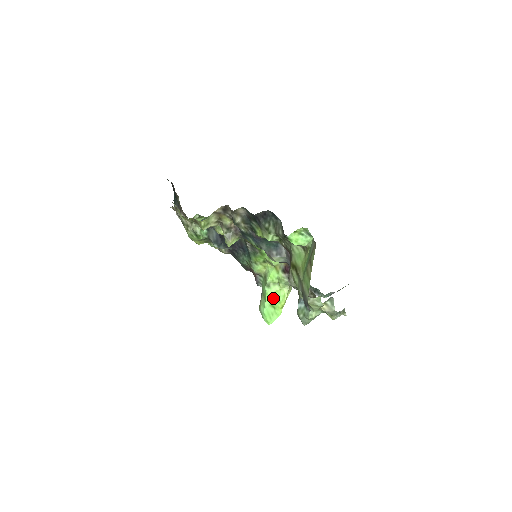
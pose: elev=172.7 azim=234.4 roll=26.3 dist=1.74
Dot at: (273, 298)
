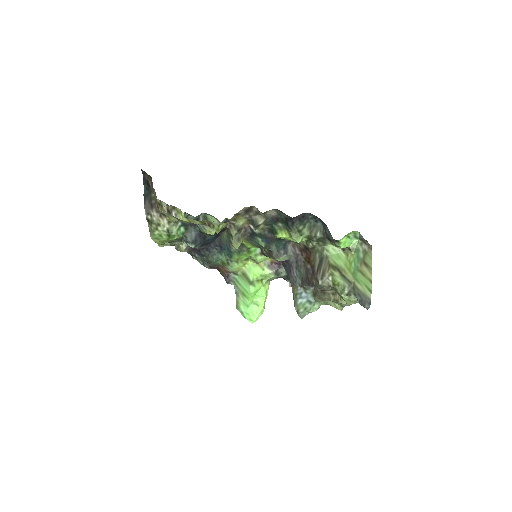
Dot at: (256, 296)
